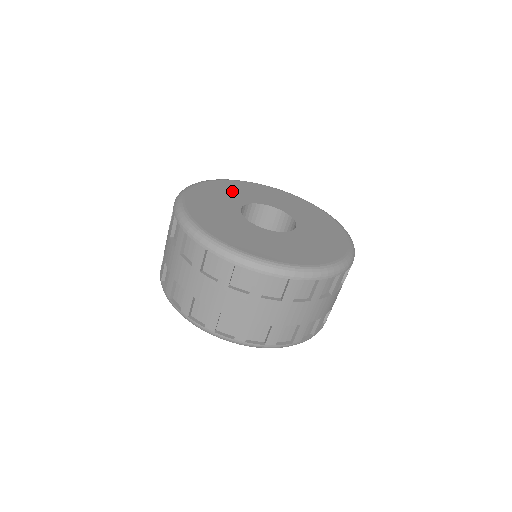
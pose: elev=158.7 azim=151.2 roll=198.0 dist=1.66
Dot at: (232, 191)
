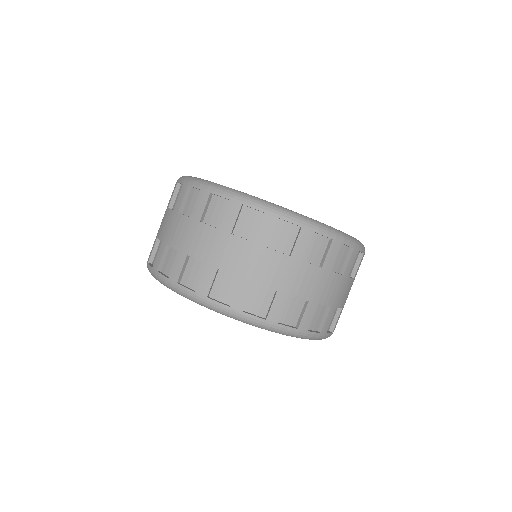
Dot at: occluded
